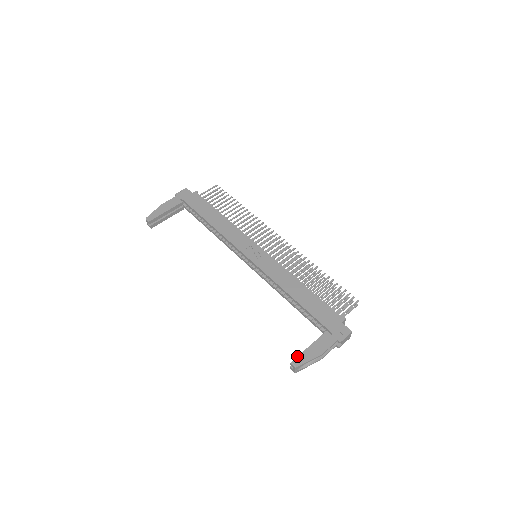
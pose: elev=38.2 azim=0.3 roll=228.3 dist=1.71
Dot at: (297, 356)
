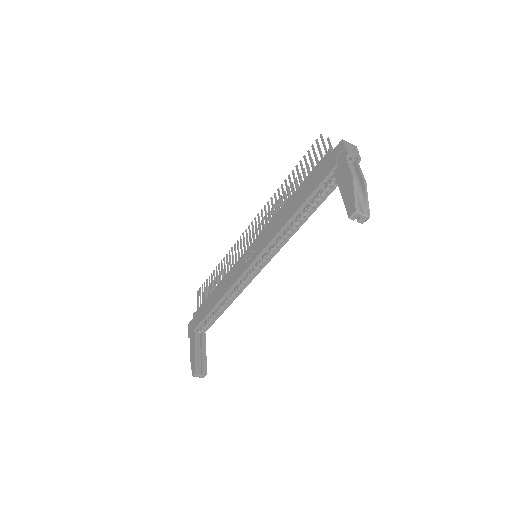
Dot at: occluded
